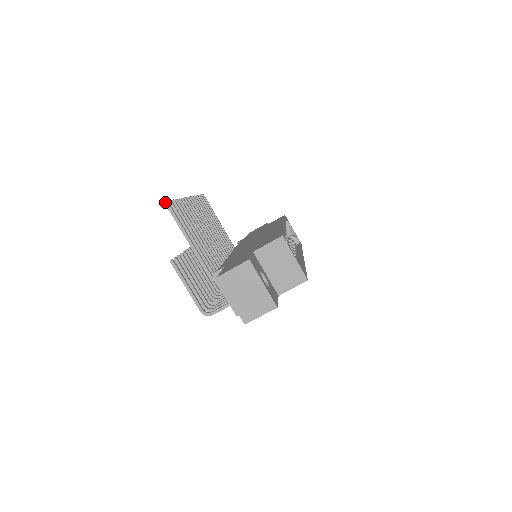
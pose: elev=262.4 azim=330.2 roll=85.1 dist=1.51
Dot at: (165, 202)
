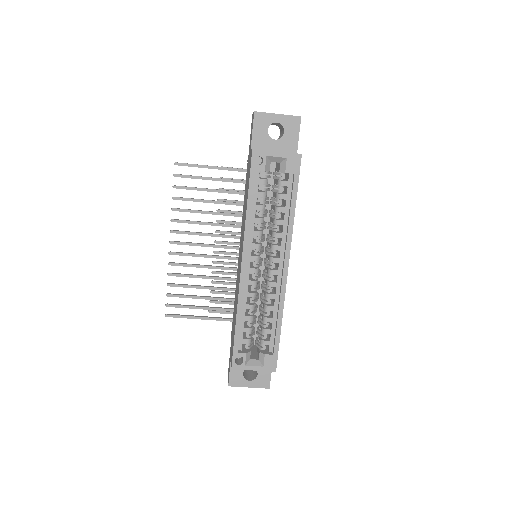
Dot at: (165, 316)
